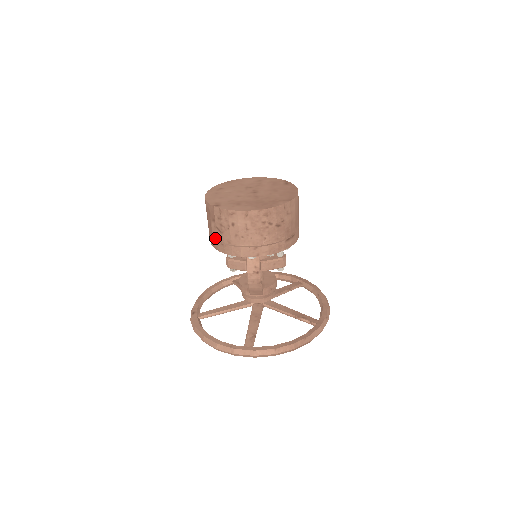
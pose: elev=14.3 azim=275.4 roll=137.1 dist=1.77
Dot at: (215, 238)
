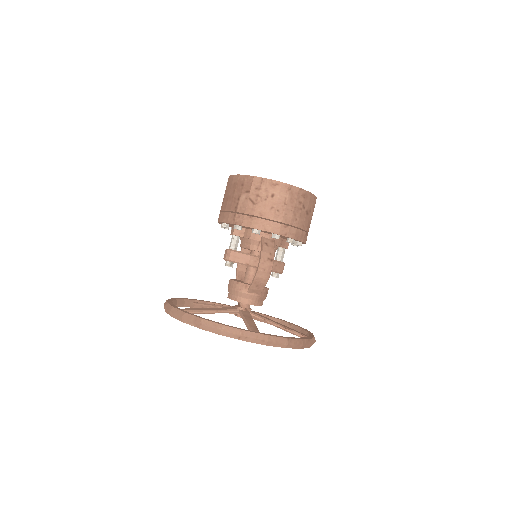
Dot at: (241, 211)
